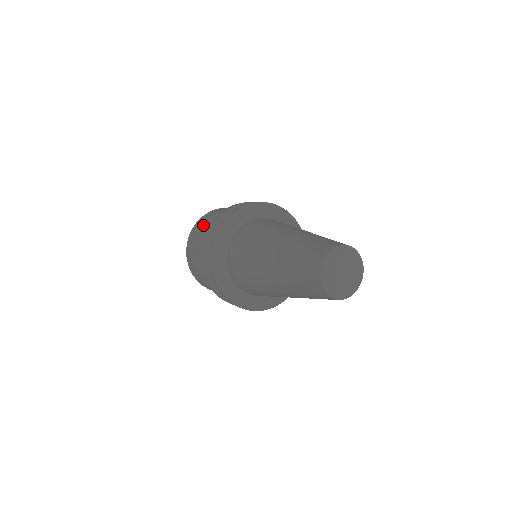
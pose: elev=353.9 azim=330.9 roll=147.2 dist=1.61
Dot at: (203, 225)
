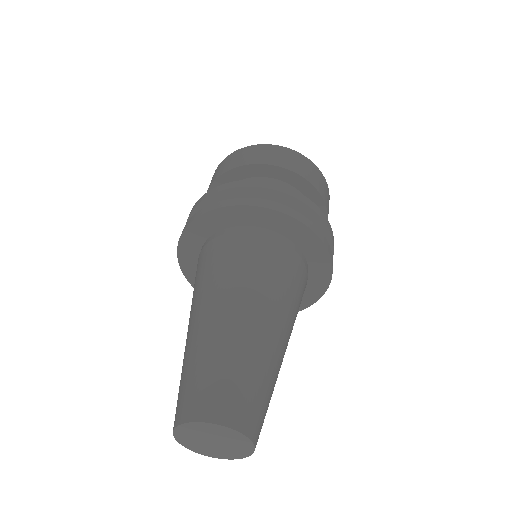
Dot at: (217, 176)
